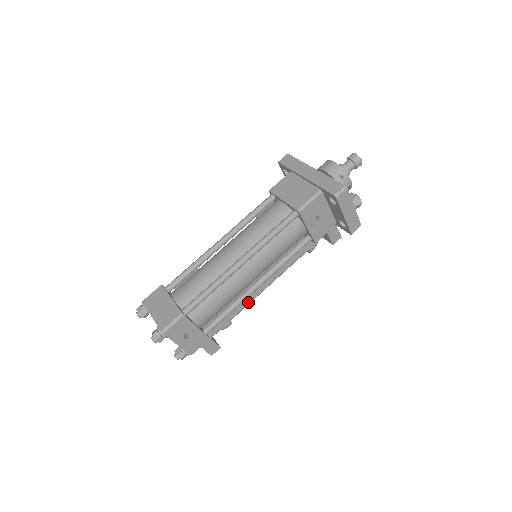
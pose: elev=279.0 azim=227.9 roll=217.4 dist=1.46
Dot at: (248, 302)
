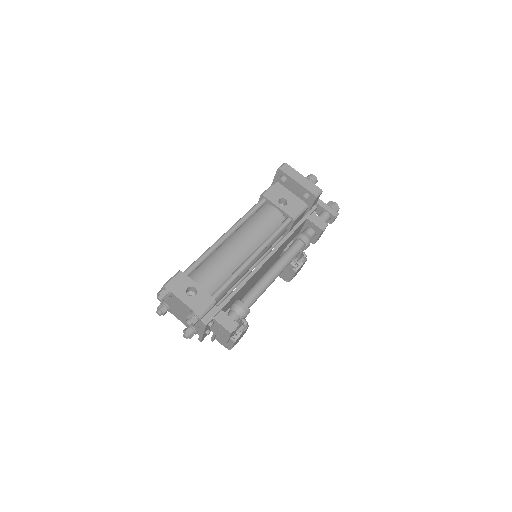
Dot at: (251, 275)
